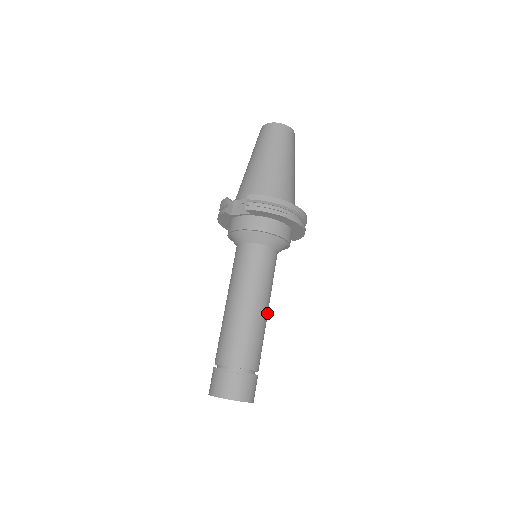
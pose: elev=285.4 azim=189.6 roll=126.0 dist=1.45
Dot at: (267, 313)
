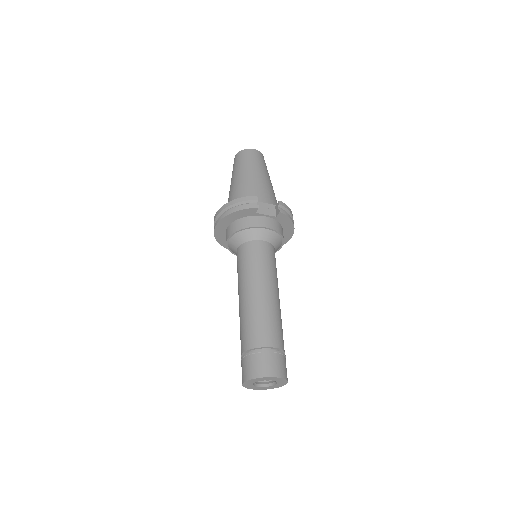
Dot at: occluded
